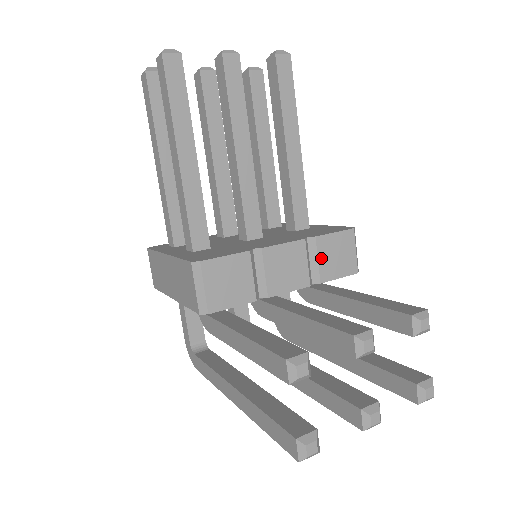
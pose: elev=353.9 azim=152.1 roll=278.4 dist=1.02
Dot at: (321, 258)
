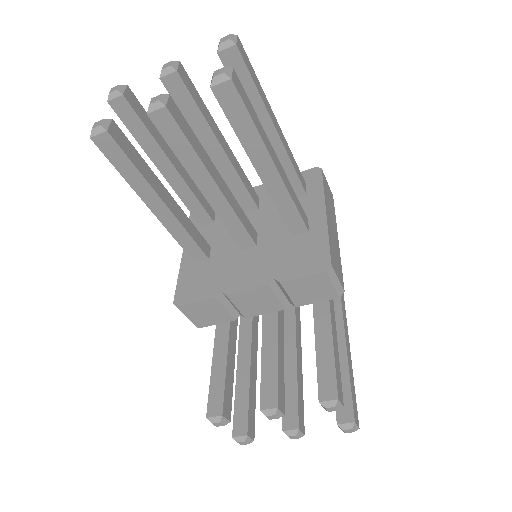
Dot at: (291, 293)
